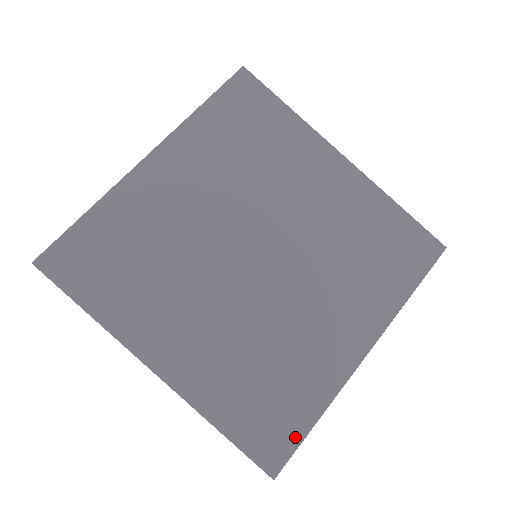
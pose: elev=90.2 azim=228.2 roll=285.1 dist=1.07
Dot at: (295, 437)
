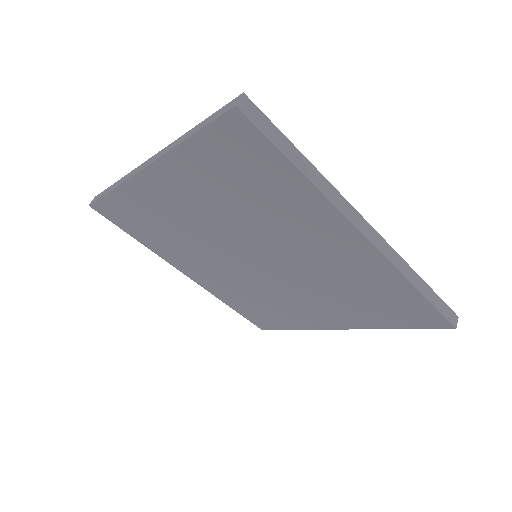
Dot at: (276, 327)
